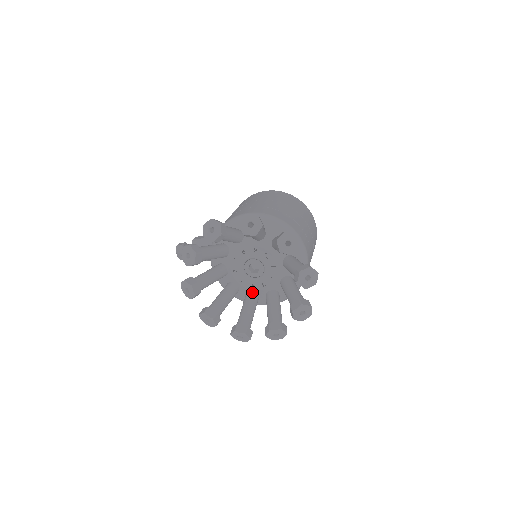
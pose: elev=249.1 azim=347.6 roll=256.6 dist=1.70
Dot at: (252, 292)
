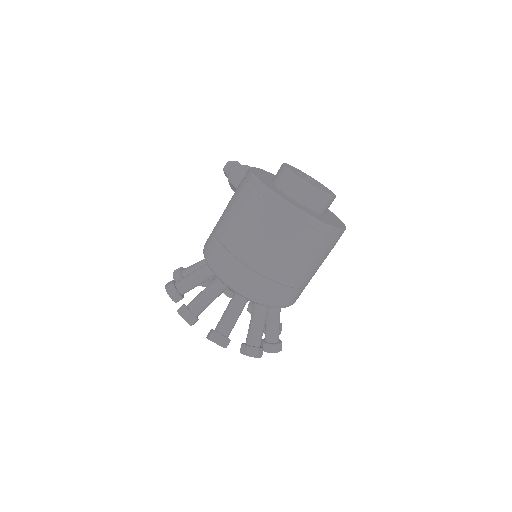
Dot at: occluded
